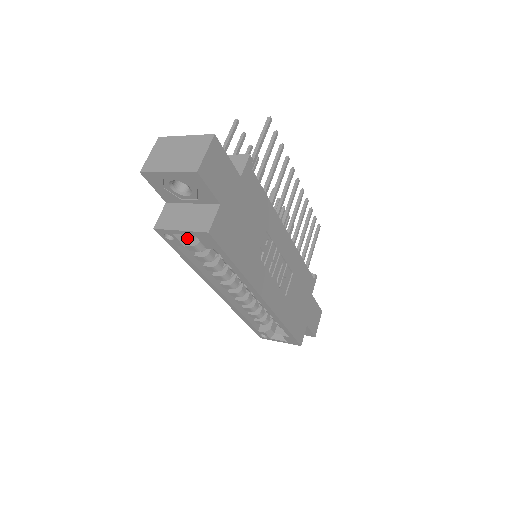
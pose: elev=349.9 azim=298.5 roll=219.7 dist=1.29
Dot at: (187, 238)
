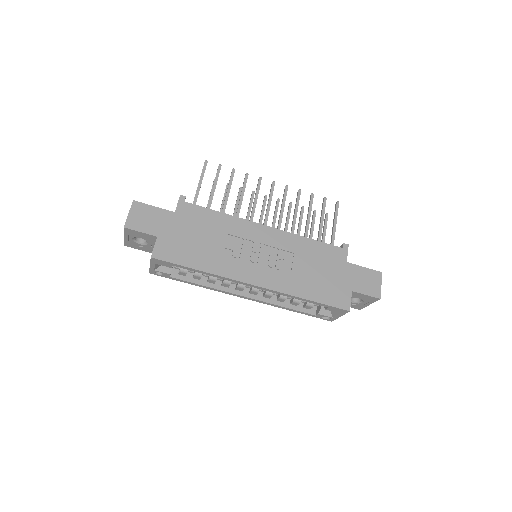
Dot at: (167, 268)
